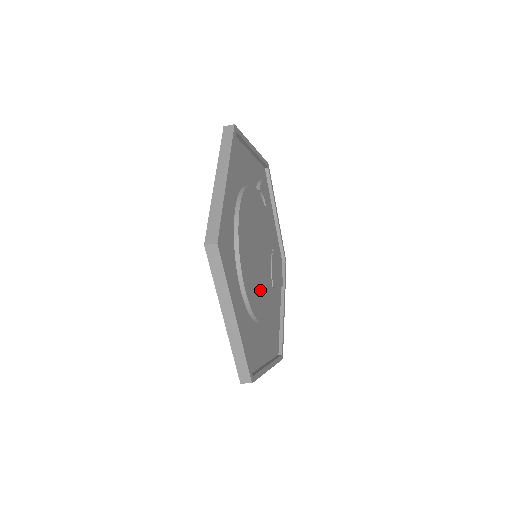
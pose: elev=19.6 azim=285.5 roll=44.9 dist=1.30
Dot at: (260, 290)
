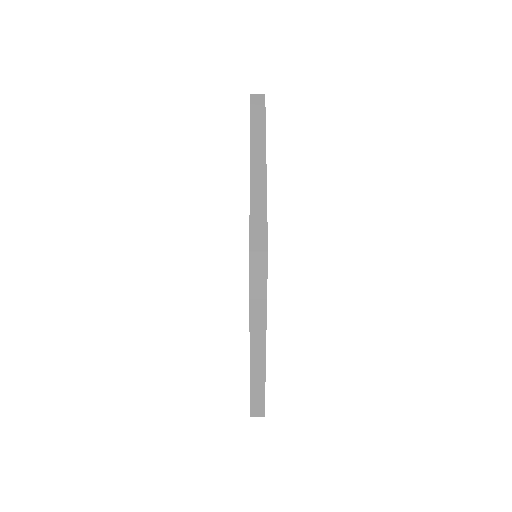
Dot at: occluded
